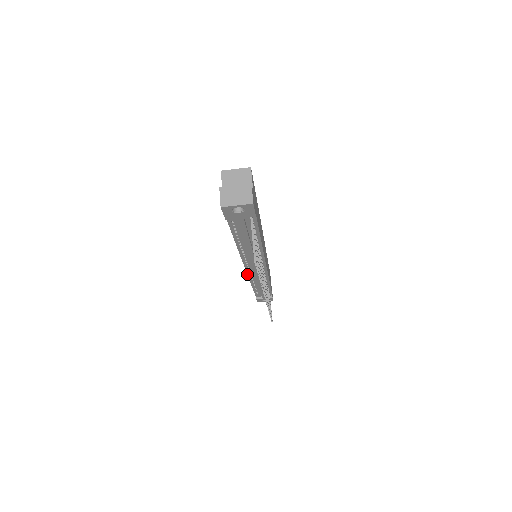
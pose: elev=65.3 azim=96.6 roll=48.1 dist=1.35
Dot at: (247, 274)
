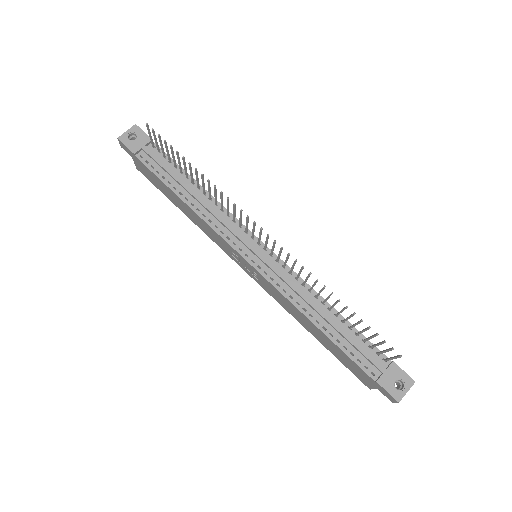
Dot at: (267, 280)
